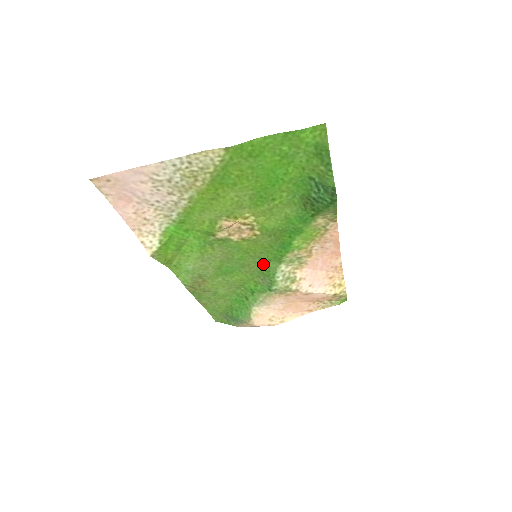
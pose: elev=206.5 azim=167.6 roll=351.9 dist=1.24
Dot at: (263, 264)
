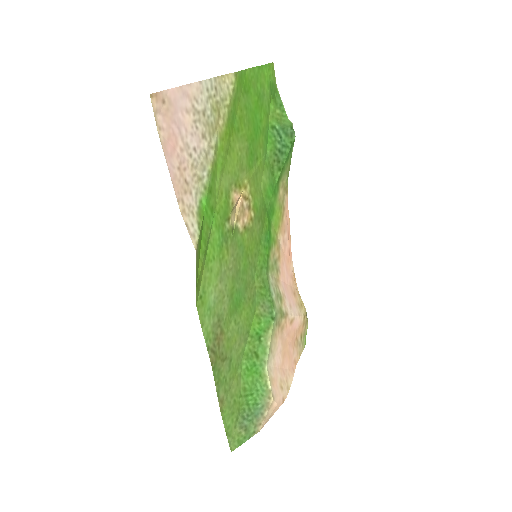
Dot at: (258, 278)
